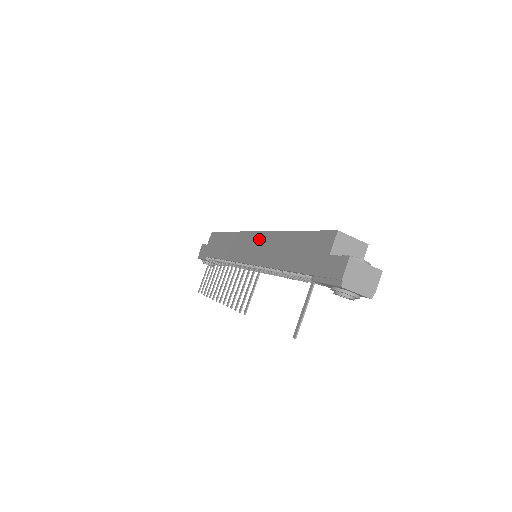
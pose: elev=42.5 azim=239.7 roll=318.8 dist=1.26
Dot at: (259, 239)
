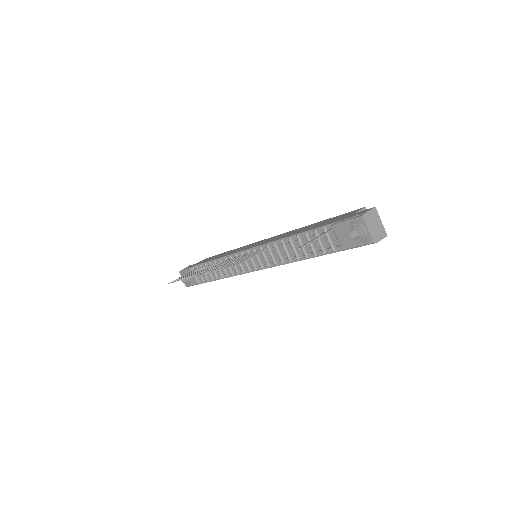
Dot at: (273, 237)
